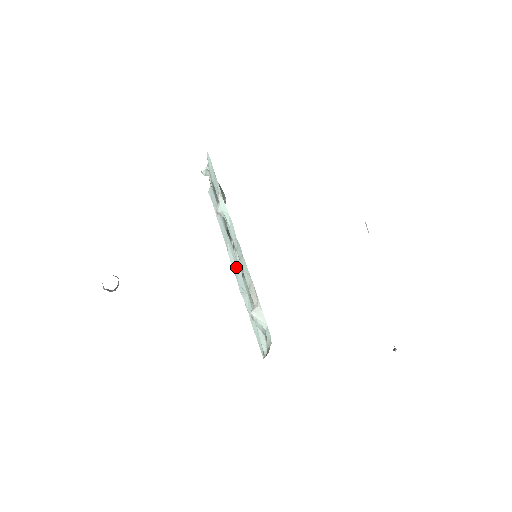
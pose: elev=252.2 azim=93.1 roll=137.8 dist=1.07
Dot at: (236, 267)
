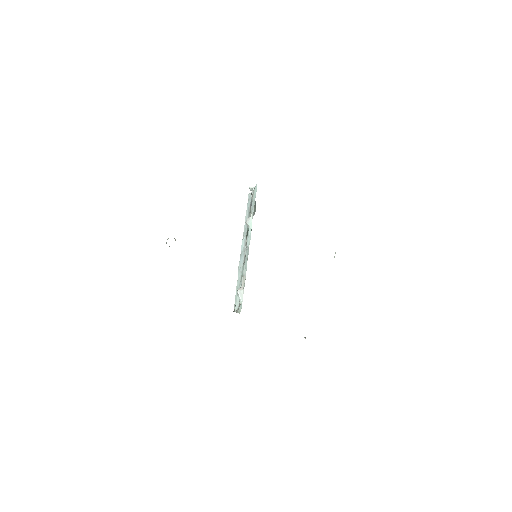
Dot at: (243, 253)
